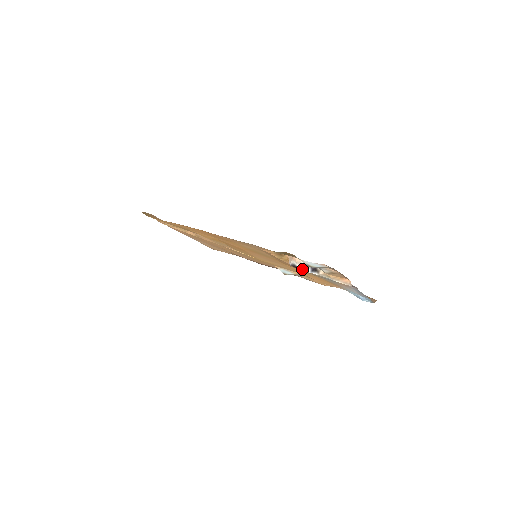
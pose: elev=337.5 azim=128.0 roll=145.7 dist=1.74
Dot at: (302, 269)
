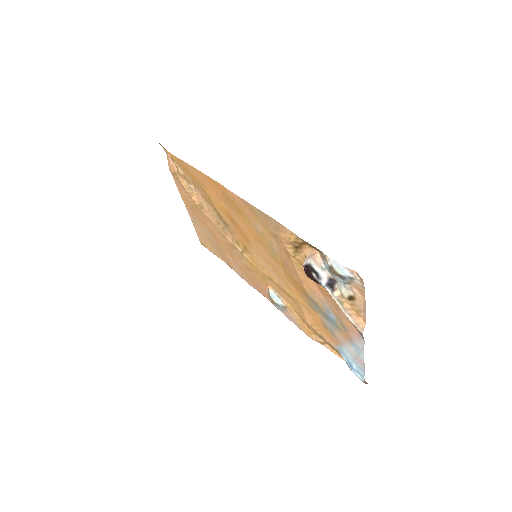
Dot at: (317, 275)
